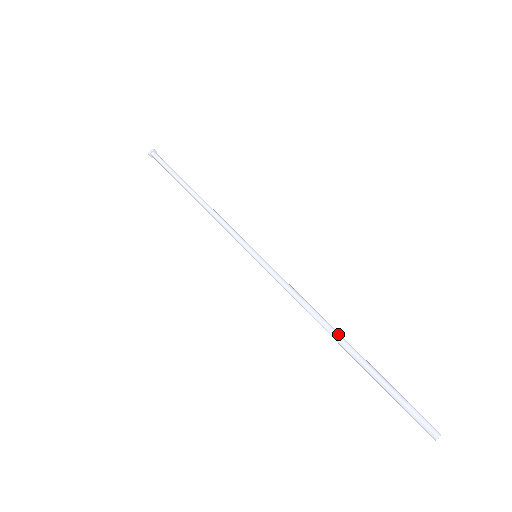
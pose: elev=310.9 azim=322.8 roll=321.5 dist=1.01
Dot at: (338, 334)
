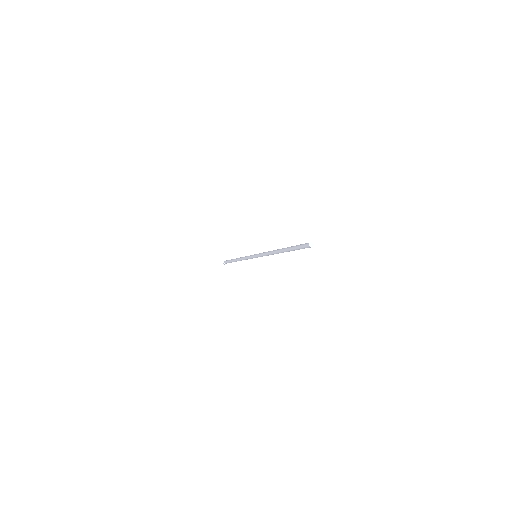
Dot at: (280, 249)
